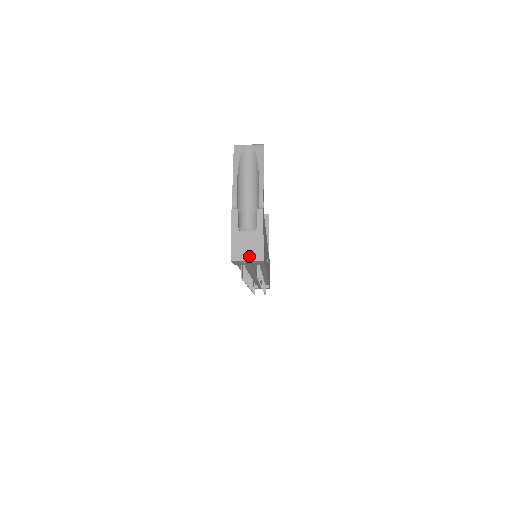
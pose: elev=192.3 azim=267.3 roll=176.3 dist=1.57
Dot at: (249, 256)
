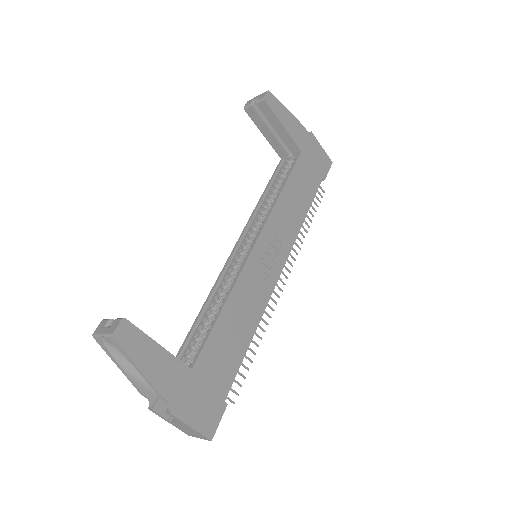
Dot at: (197, 436)
